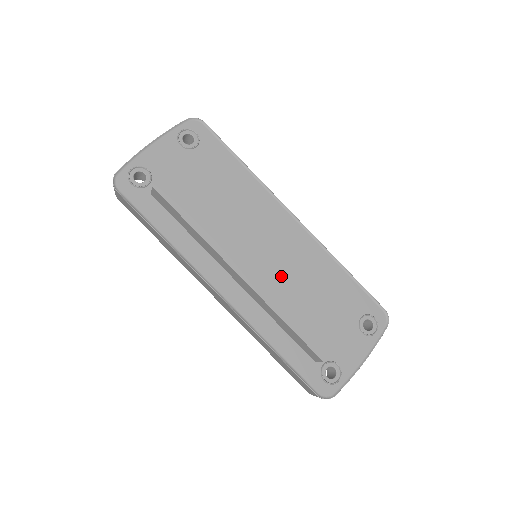
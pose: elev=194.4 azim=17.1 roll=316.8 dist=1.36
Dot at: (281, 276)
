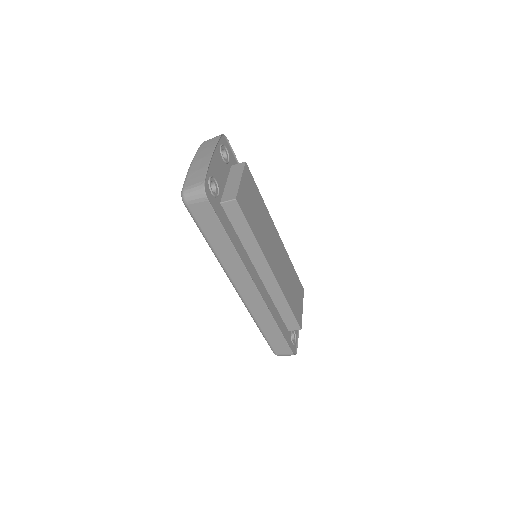
Dot at: (283, 272)
